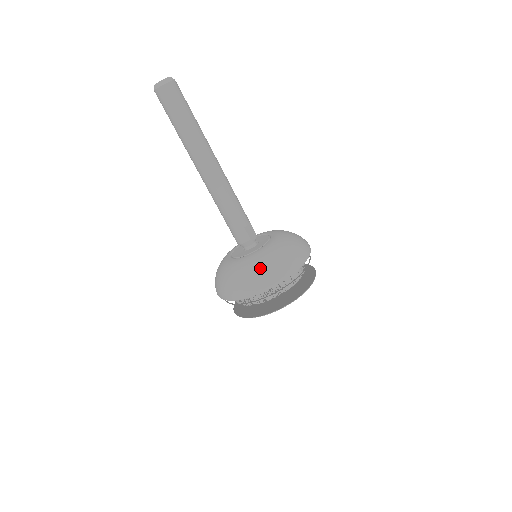
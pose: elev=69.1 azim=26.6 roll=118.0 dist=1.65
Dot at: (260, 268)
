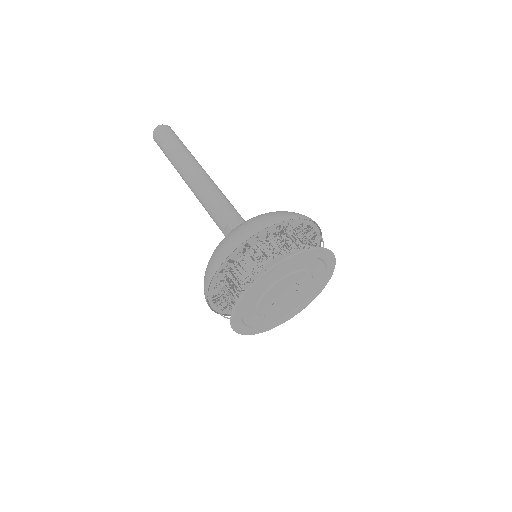
Dot at: occluded
